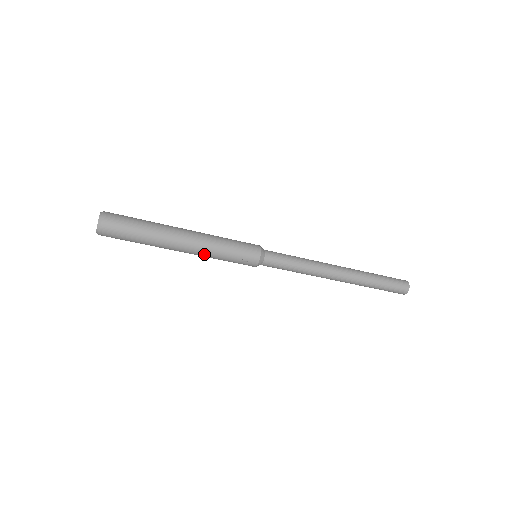
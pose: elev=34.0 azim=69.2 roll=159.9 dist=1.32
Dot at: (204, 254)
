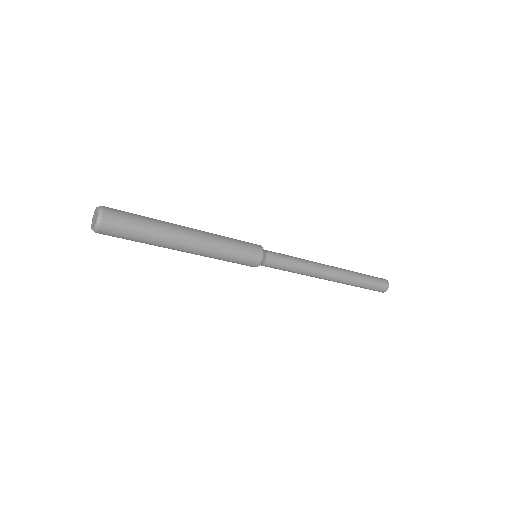
Dot at: occluded
